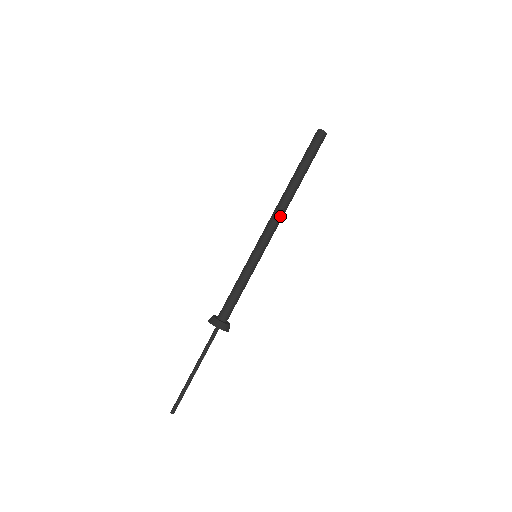
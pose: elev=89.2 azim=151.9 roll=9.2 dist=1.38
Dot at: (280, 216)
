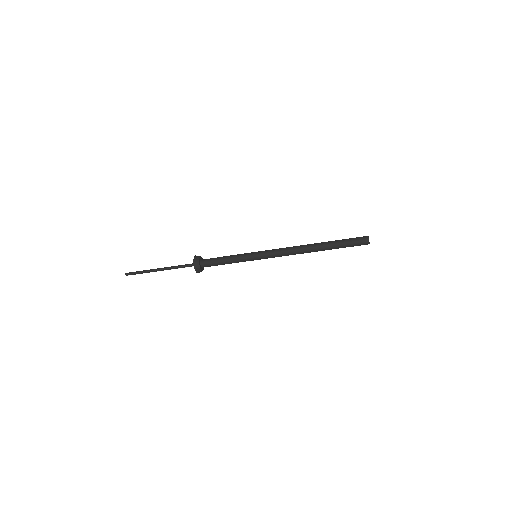
Dot at: (292, 253)
